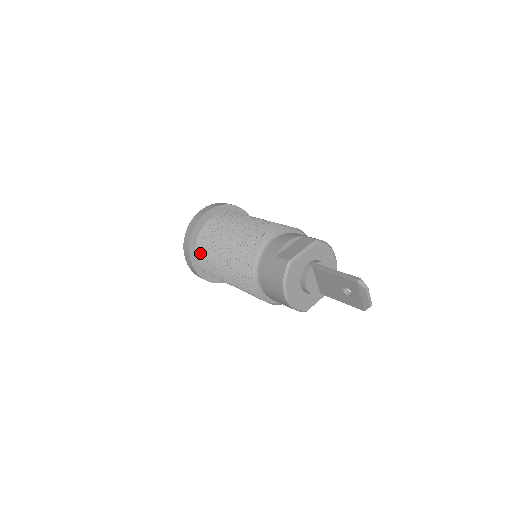
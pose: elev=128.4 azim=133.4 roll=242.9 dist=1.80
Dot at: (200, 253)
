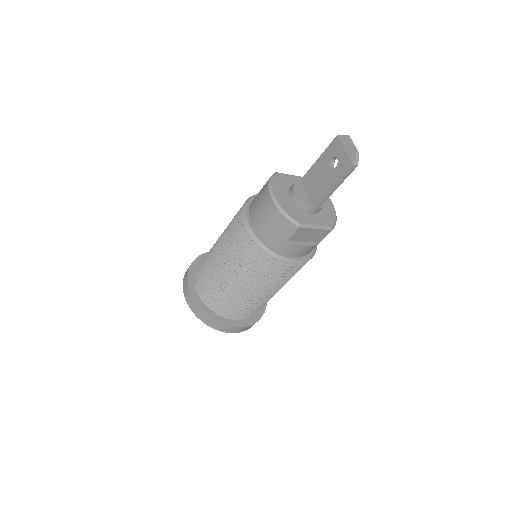
Dot at: (199, 271)
